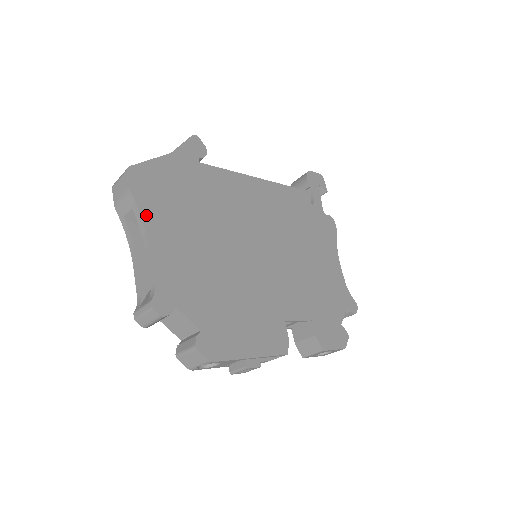
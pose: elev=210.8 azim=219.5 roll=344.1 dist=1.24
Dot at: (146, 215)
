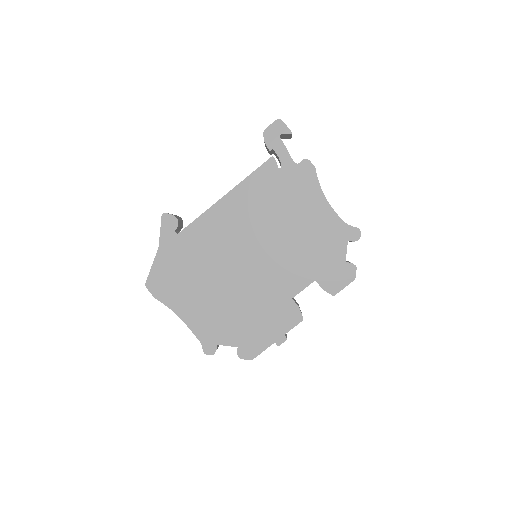
Dot at: (172, 305)
